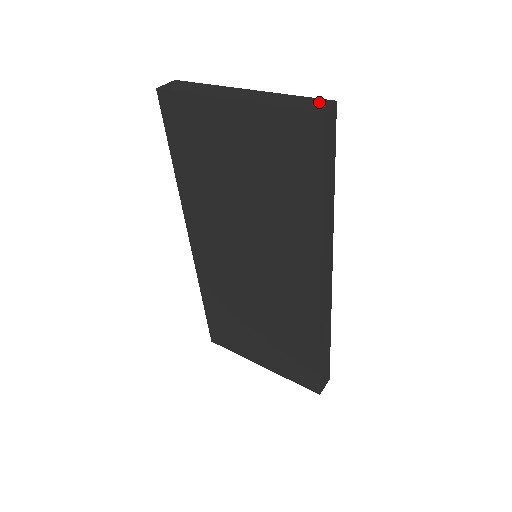
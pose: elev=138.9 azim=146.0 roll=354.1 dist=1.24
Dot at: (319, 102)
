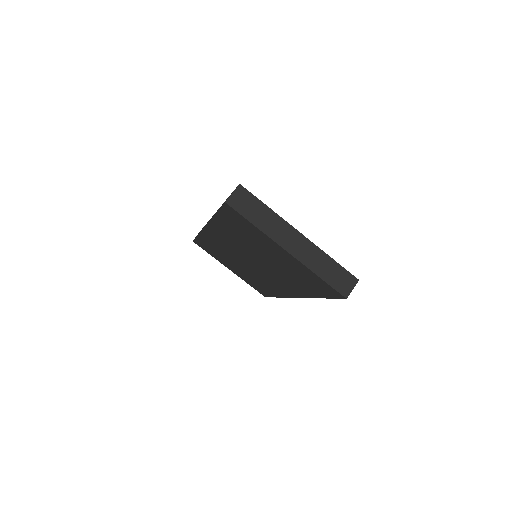
Dot at: (348, 280)
